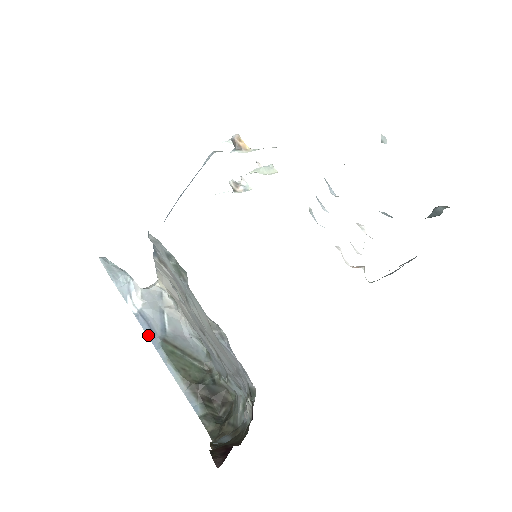
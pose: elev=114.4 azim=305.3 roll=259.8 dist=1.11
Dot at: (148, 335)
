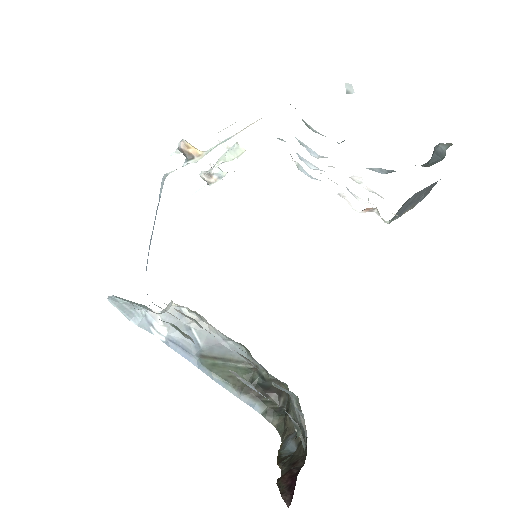
Dot at: (185, 357)
